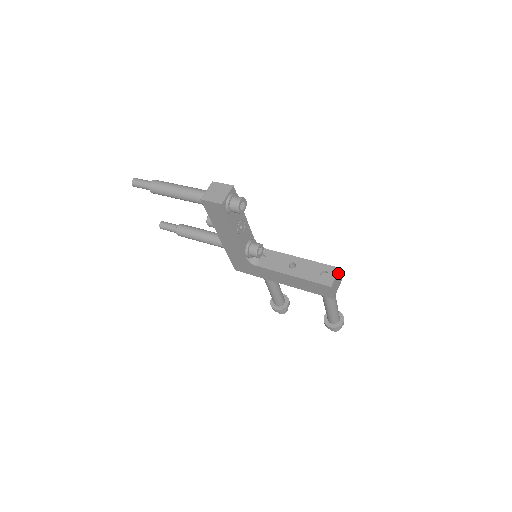
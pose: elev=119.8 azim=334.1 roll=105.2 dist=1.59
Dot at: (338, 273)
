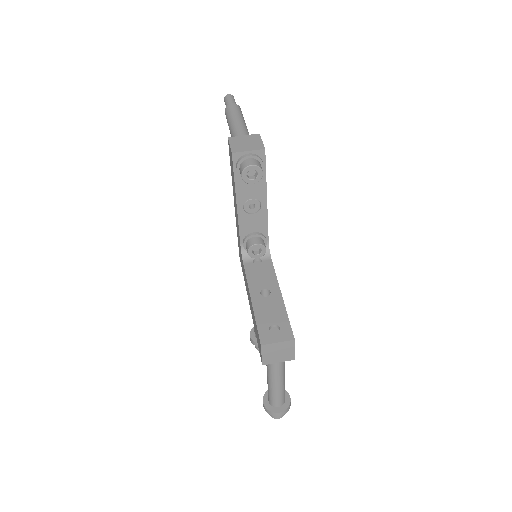
Dot at: (288, 343)
